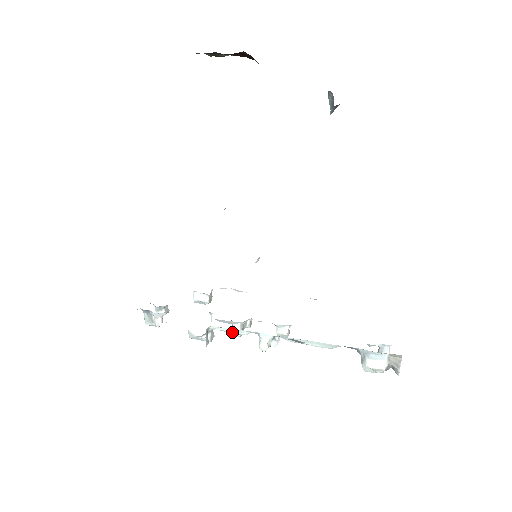
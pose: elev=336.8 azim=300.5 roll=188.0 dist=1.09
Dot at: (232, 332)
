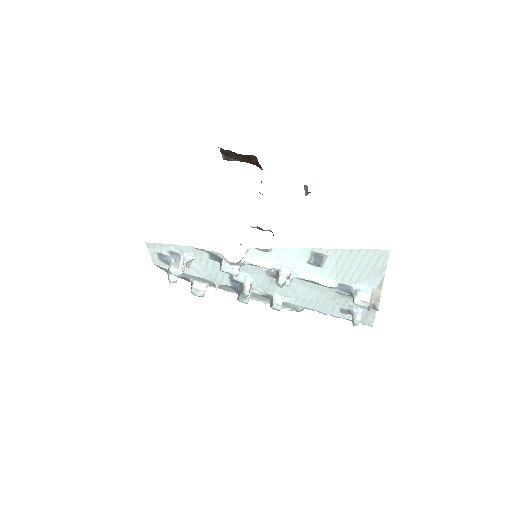
Dot at: (260, 265)
